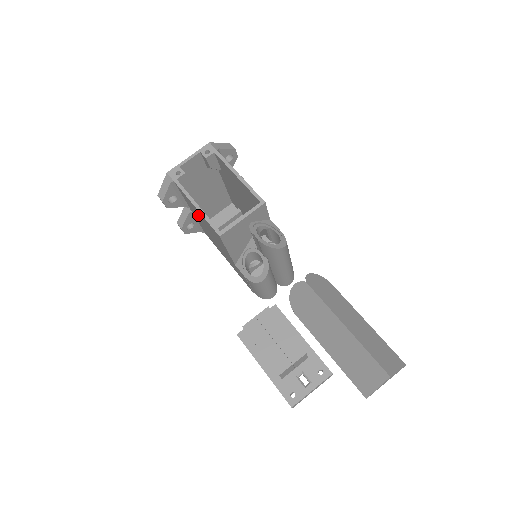
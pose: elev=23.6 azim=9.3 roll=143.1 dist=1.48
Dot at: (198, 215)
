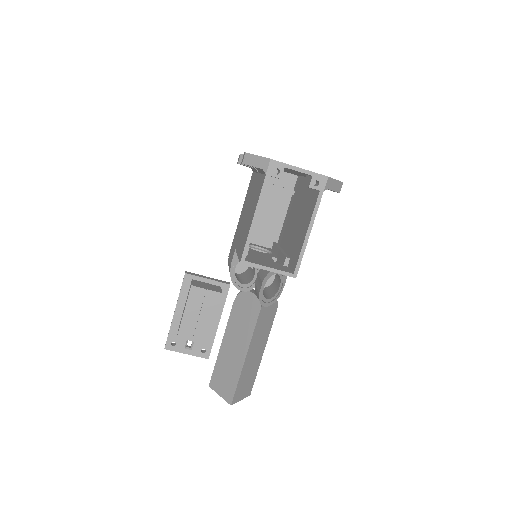
Dot at: (253, 204)
